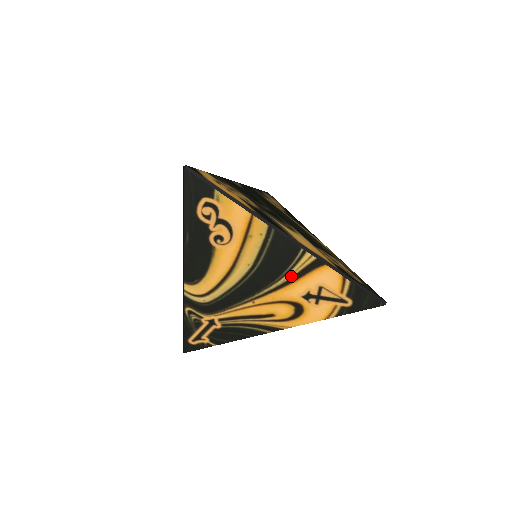
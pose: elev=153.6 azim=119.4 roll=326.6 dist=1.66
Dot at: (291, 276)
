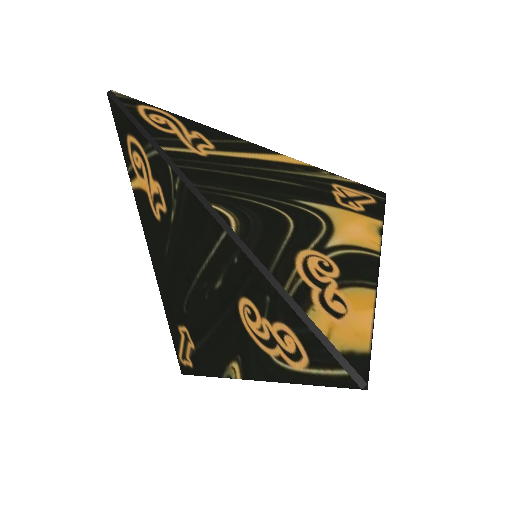
Dot at: occluded
